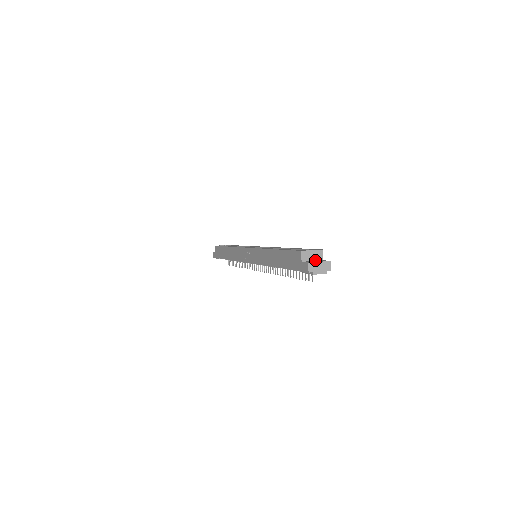
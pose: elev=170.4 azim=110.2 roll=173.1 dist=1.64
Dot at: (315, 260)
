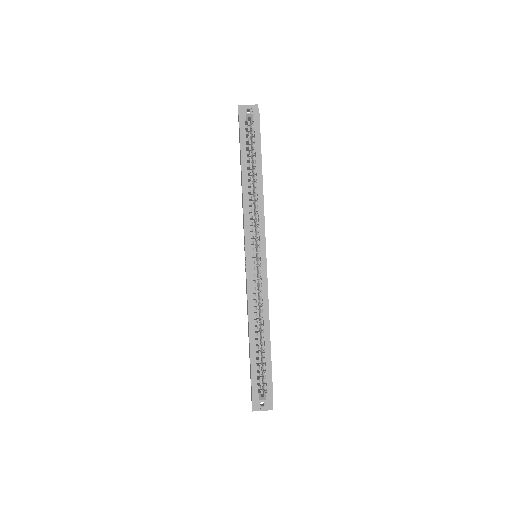
Dot at: occluded
